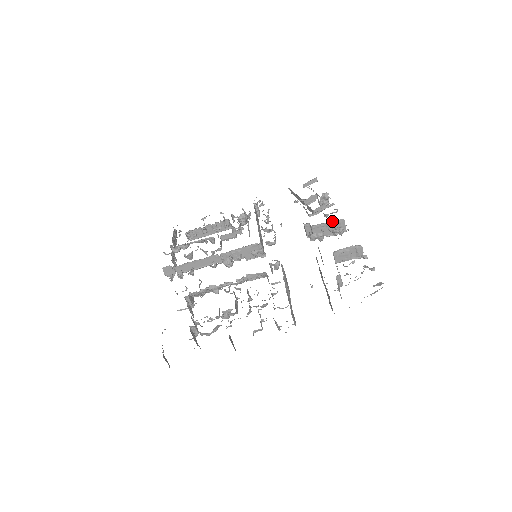
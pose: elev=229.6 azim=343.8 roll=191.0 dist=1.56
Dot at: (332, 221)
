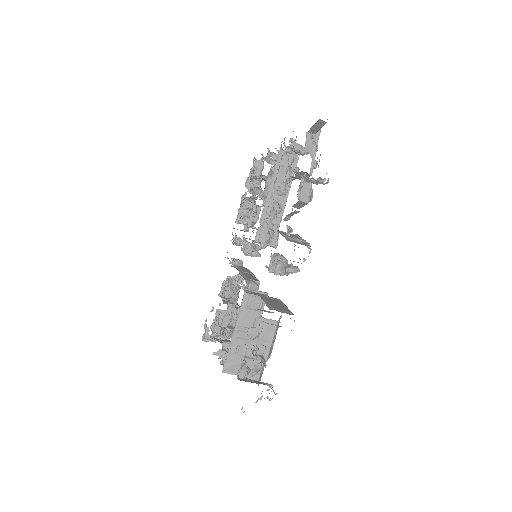
Dot at: occluded
